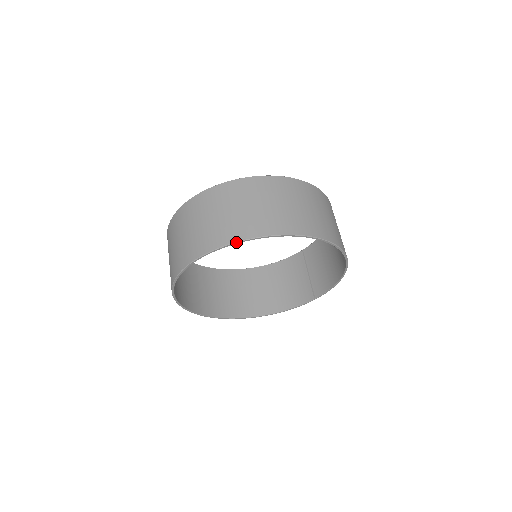
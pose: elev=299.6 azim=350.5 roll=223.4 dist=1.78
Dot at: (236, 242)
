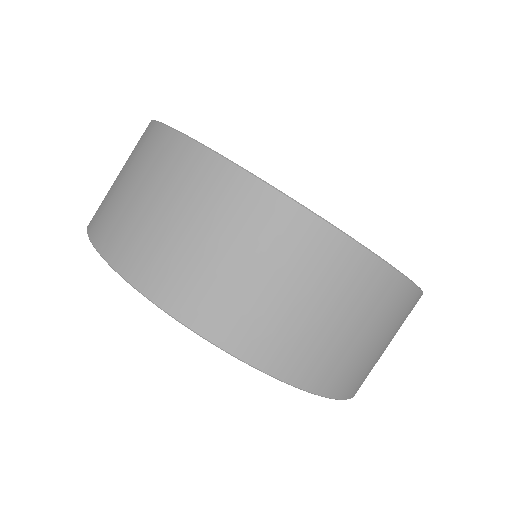
Dot at: (300, 388)
